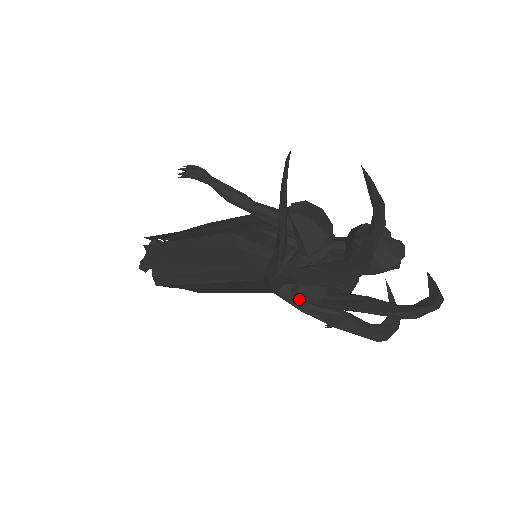
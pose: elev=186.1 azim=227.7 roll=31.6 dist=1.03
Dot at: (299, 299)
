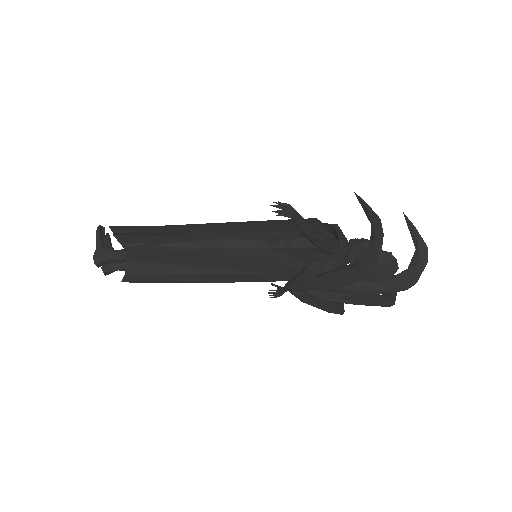
Dot at: (309, 296)
